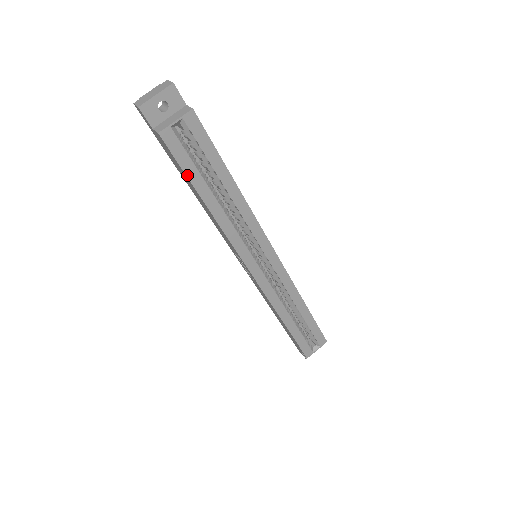
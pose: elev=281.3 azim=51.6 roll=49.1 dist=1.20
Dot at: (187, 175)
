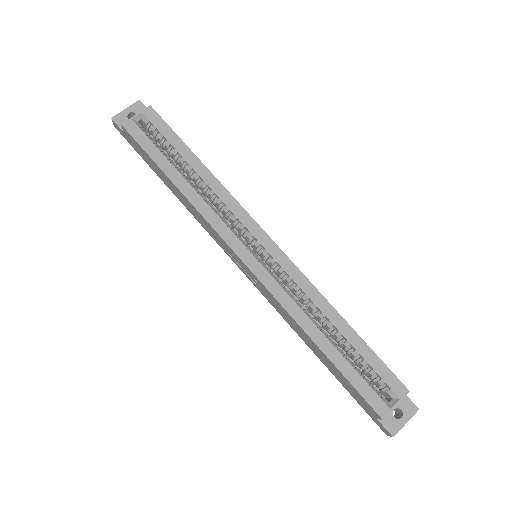
Dot at: (151, 157)
